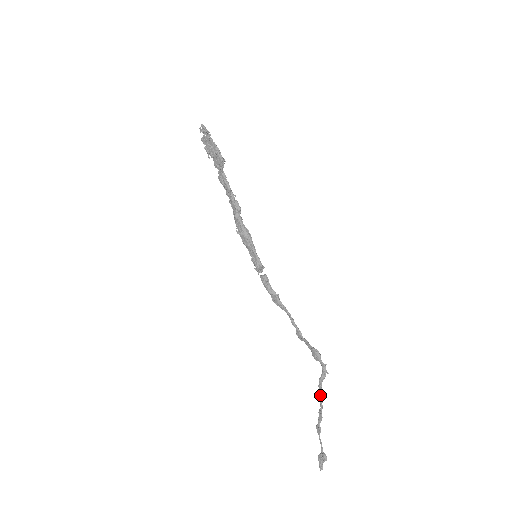
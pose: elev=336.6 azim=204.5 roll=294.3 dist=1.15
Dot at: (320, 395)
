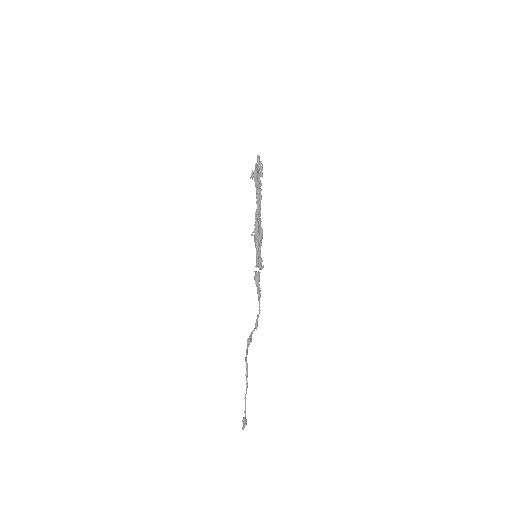
Dot at: (246, 371)
